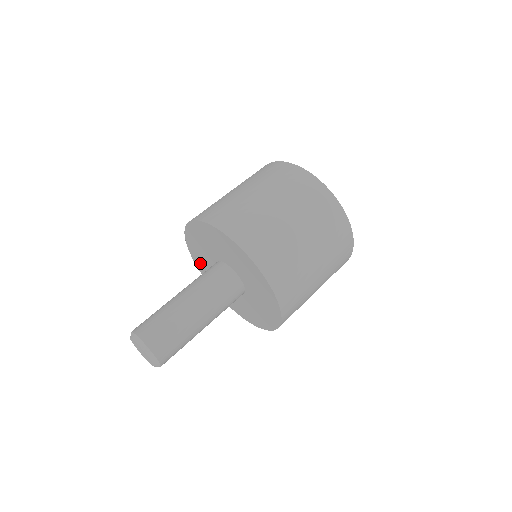
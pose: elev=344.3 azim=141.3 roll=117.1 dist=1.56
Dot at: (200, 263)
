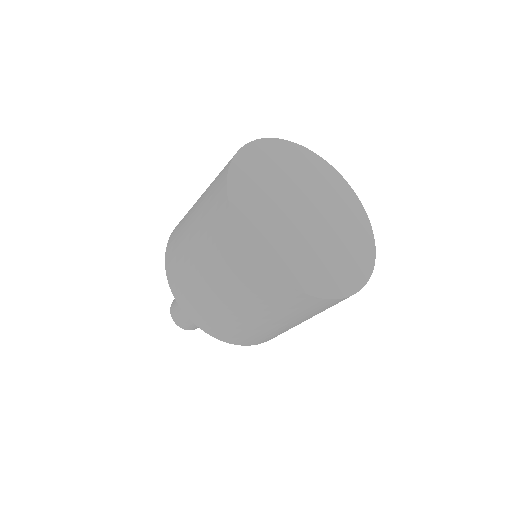
Dot at: occluded
